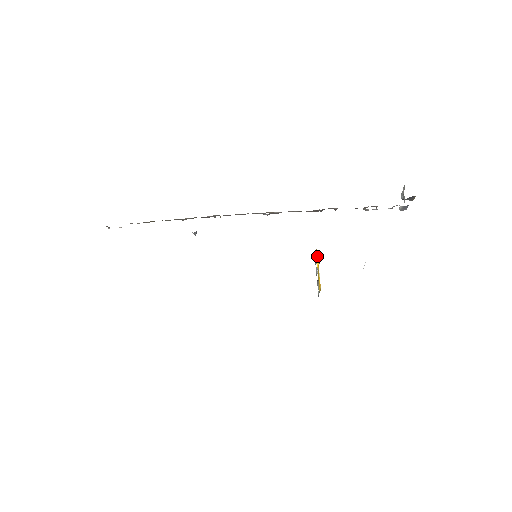
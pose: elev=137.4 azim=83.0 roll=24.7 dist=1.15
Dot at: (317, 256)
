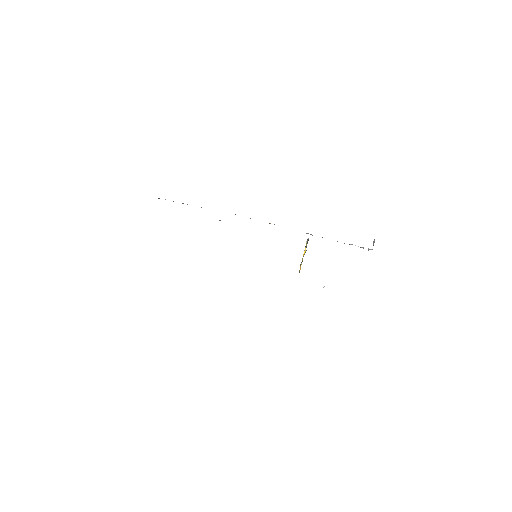
Dot at: (306, 247)
